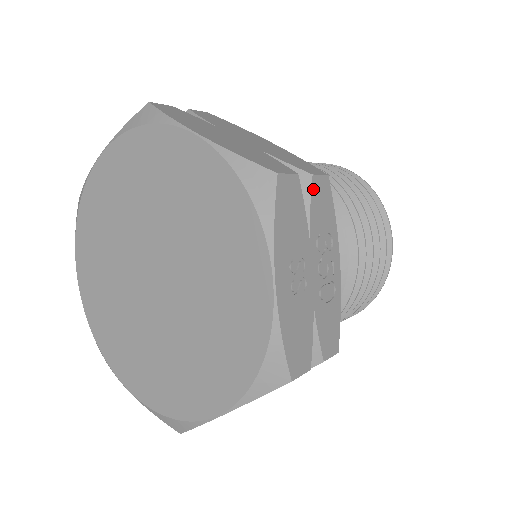
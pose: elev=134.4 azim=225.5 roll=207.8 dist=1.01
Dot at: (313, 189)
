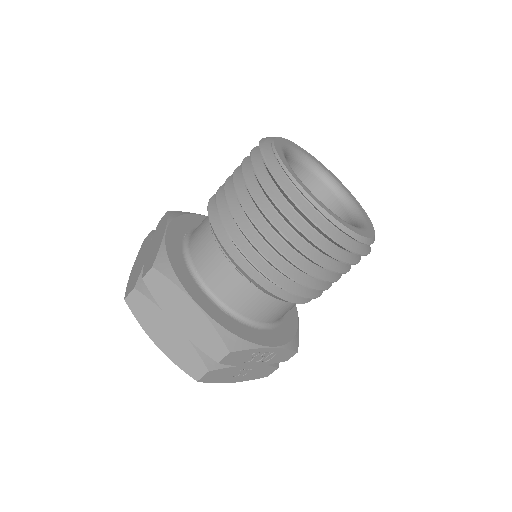
Dot at: (224, 363)
